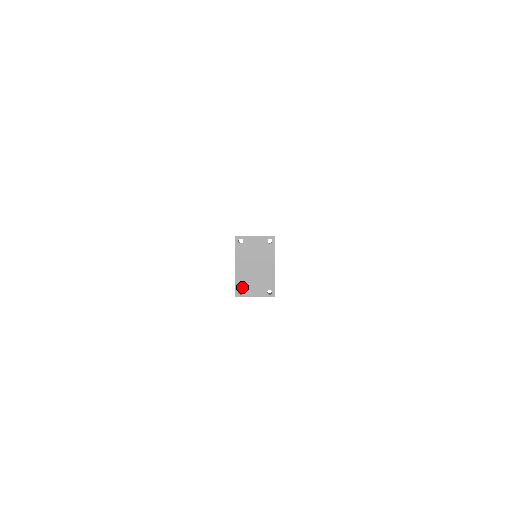
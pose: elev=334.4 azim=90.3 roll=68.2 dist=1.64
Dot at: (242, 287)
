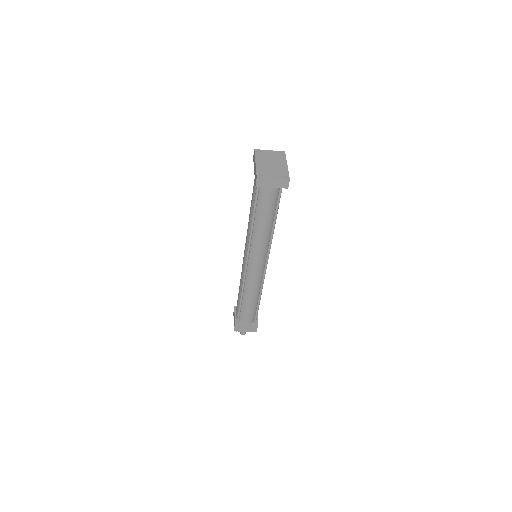
Dot at: (262, 173)
